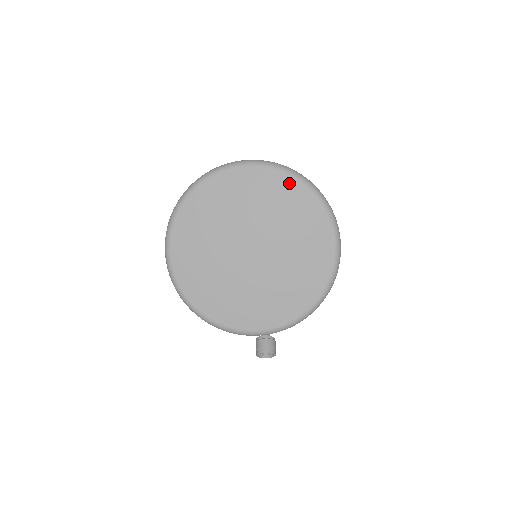
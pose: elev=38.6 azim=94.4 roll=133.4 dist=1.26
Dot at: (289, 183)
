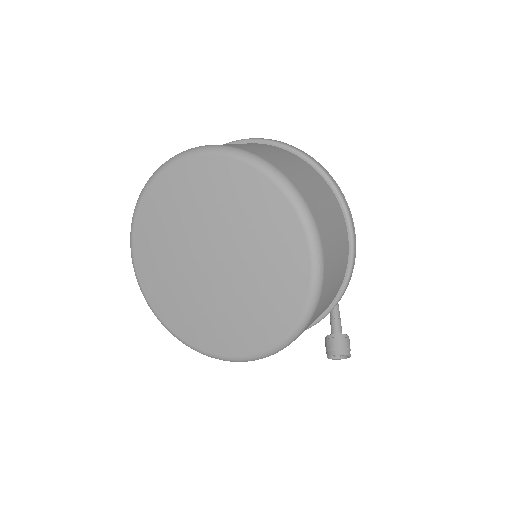
Dot at: (228, 167)
